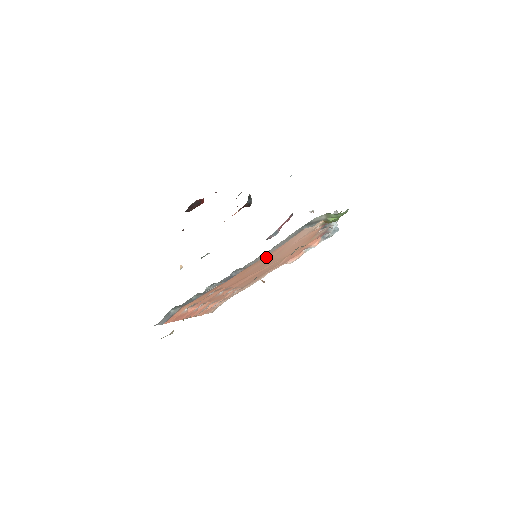
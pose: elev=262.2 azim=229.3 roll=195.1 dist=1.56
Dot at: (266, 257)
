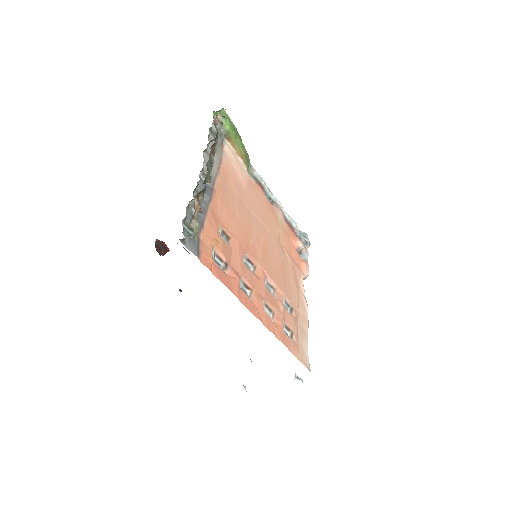
Dot at: (227, 185)
